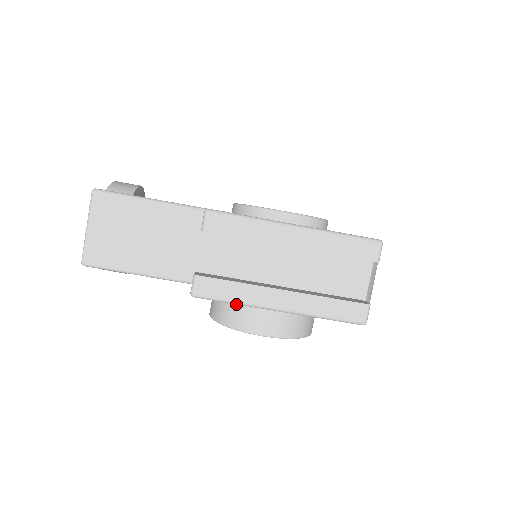
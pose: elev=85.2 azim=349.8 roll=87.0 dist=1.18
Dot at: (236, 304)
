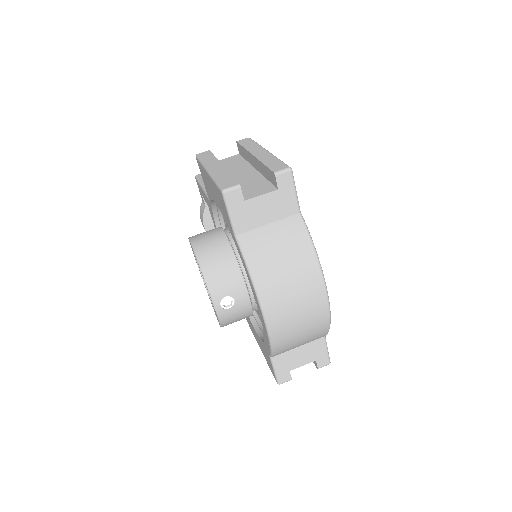
Dot at: occluded
